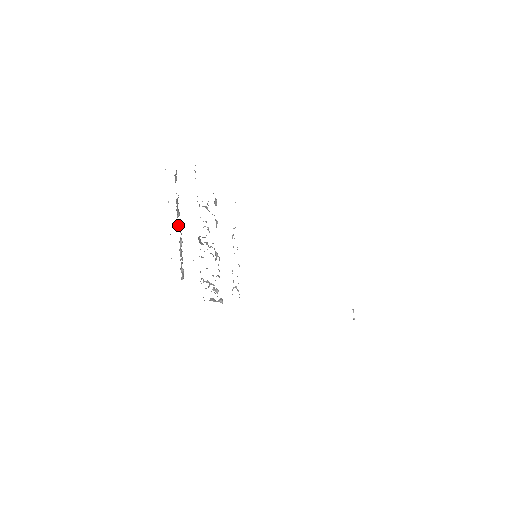
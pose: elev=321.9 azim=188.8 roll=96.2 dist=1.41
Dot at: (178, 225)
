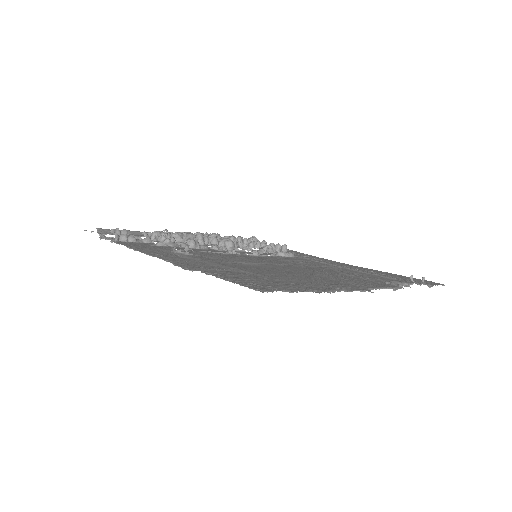
Dot at: occluded
